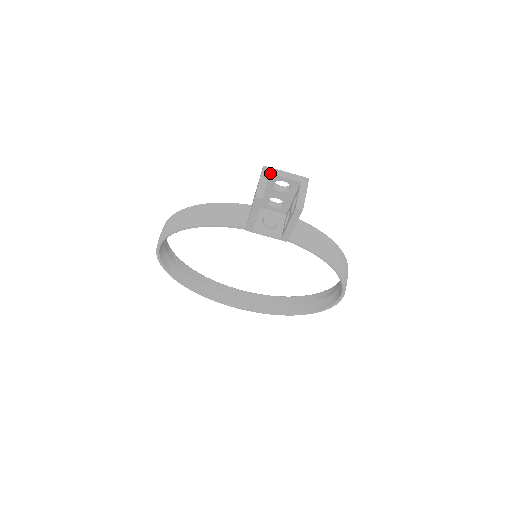
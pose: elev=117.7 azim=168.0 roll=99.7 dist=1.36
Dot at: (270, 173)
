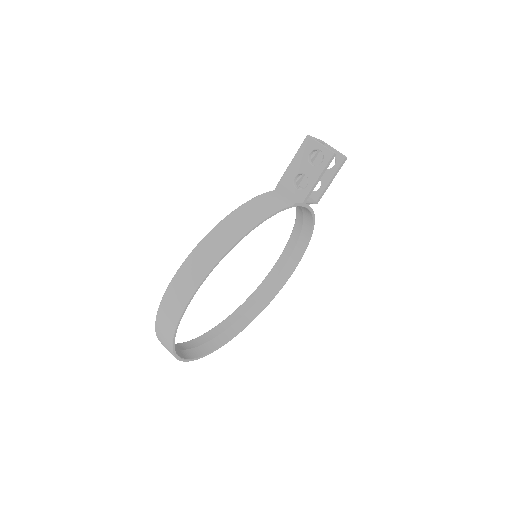
Dot at: (315, 139)
